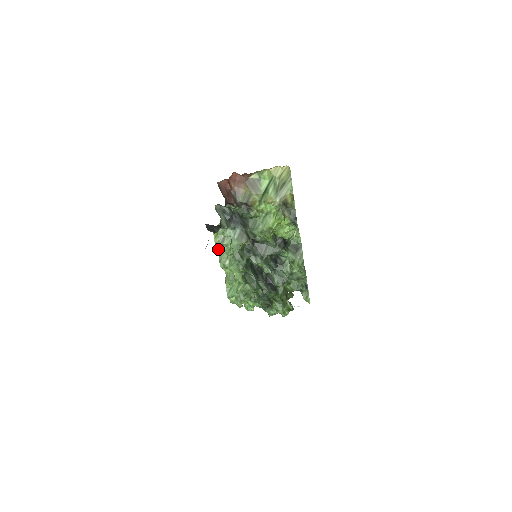
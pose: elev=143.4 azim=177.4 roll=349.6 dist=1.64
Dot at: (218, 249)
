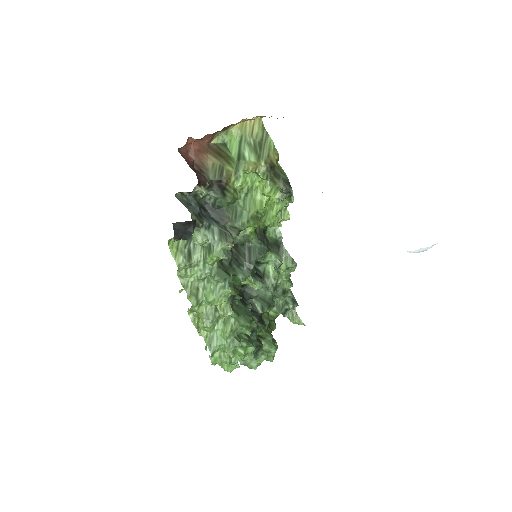
Dot at: (179, 278)
